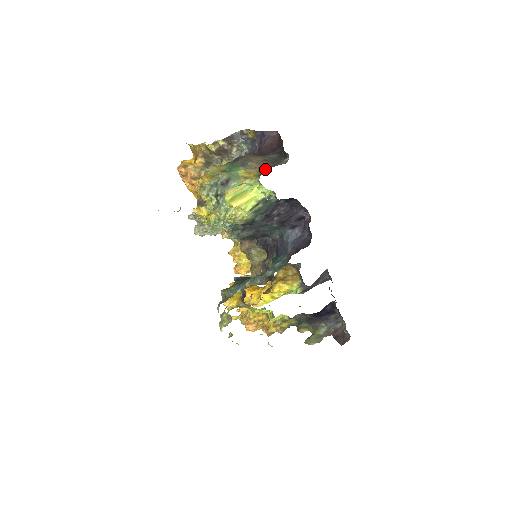
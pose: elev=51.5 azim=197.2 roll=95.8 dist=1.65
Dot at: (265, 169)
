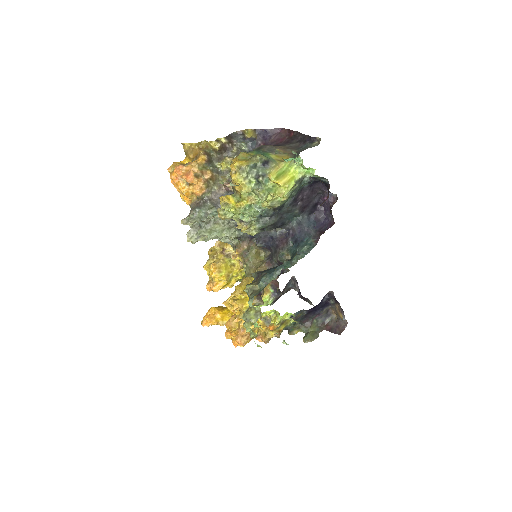
Dot at: occluded
